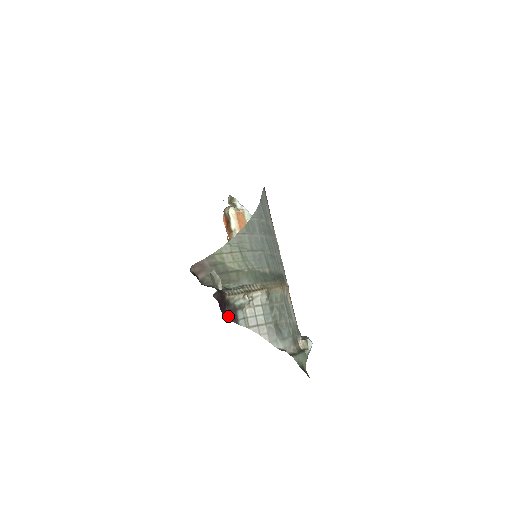
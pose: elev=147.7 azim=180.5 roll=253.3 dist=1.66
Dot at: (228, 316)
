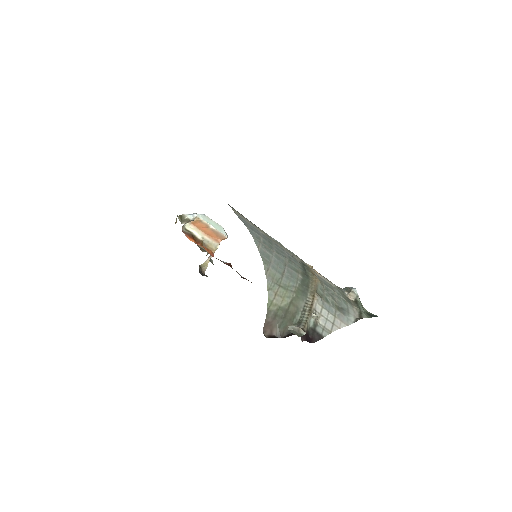
Dot at: (315, 340)
